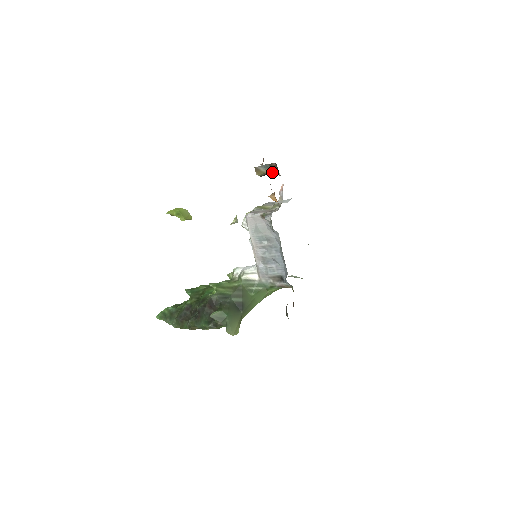
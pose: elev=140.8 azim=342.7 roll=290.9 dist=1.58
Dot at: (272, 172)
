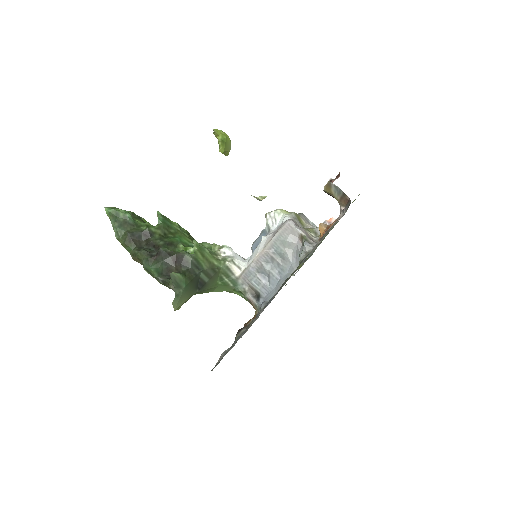
Dot at: (338, 200)
